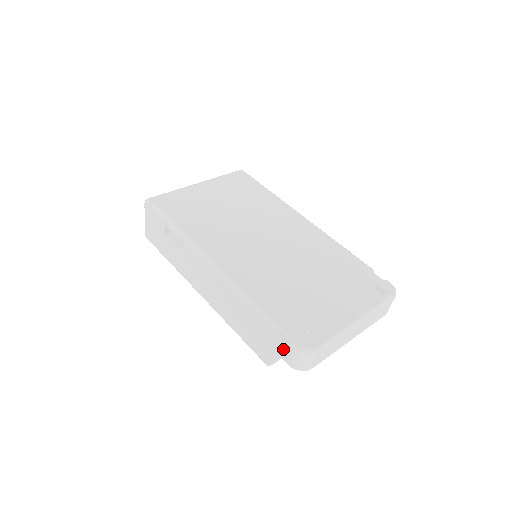
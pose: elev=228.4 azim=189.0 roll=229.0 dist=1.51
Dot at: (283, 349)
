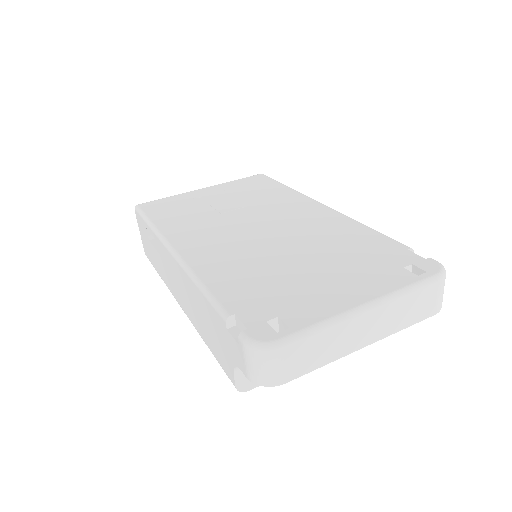
Dot at: (236, 351)
